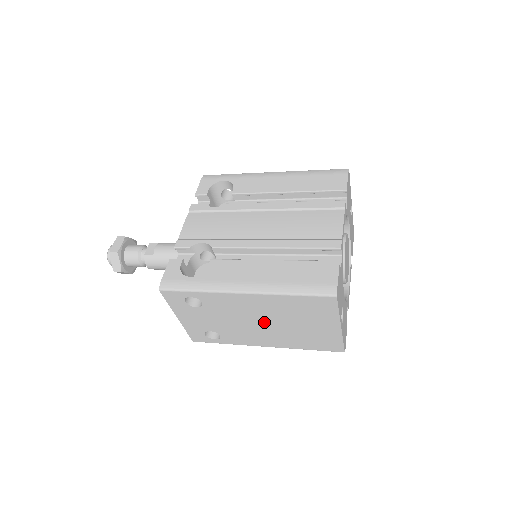
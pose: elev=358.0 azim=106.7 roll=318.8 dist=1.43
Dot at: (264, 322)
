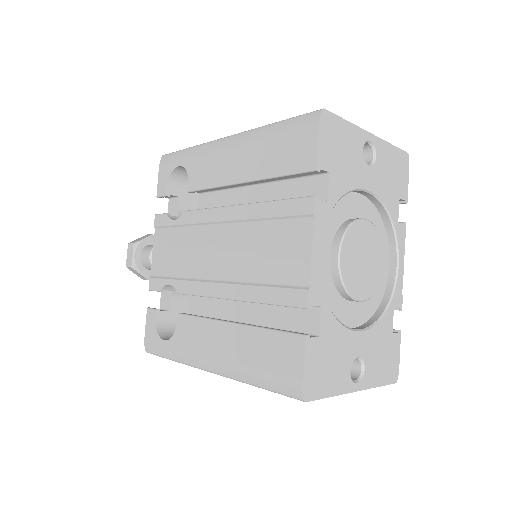
Dot at: occluded
